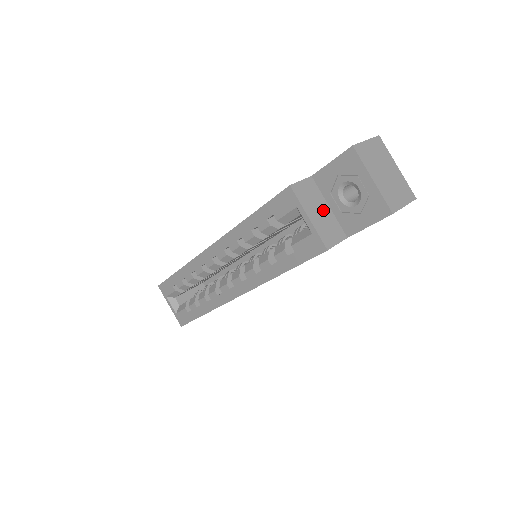
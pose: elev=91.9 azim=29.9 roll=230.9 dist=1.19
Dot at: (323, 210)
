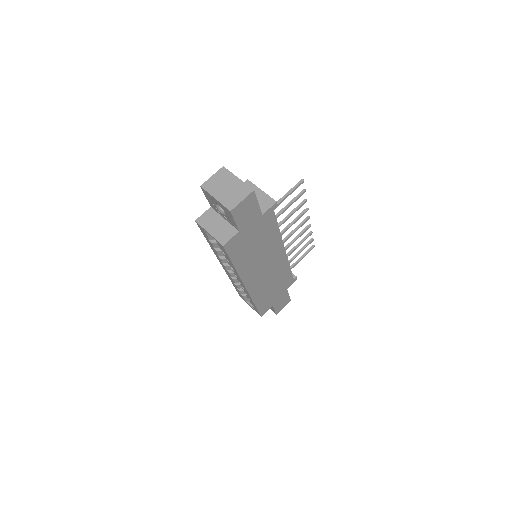
Dot at: (220, 223)
